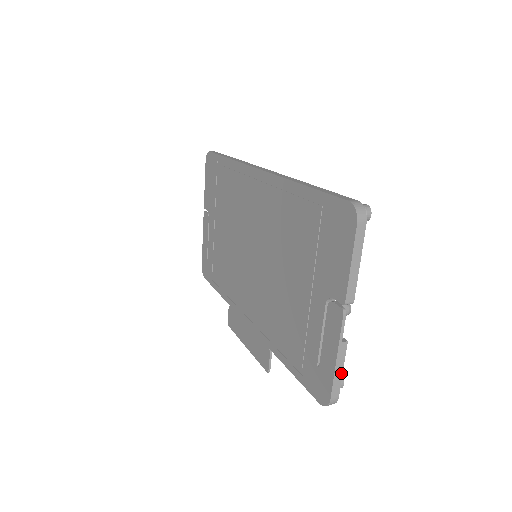
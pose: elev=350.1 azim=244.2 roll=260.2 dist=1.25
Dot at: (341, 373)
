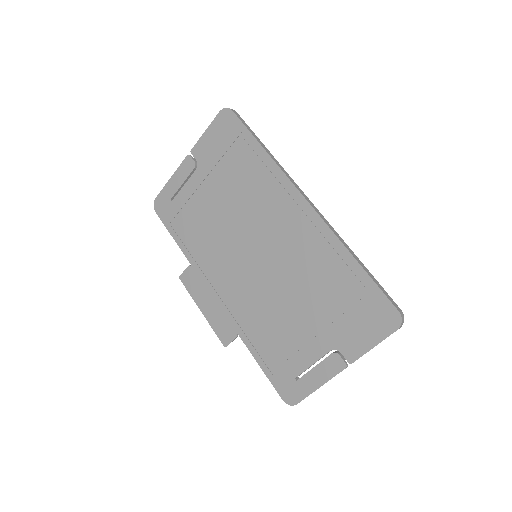
Dot at: occluded
